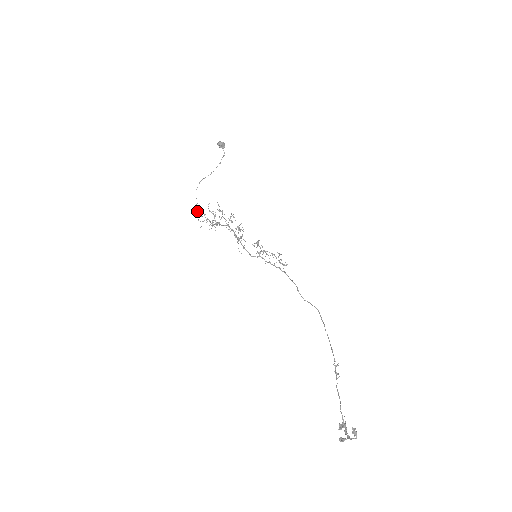
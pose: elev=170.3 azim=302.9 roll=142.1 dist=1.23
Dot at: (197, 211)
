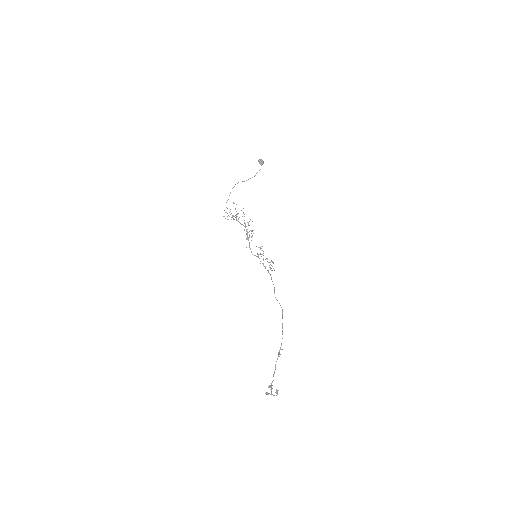
Dot at: occluded
